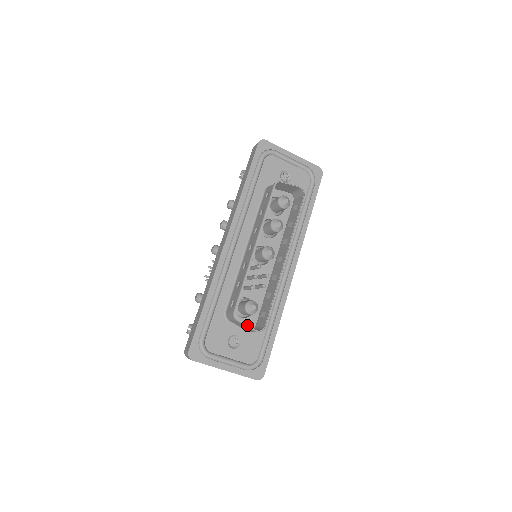
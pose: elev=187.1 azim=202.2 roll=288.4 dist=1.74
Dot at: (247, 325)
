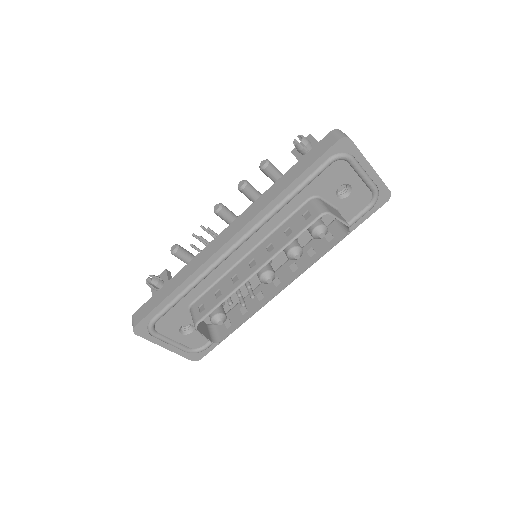
Dot at: (204, 336)
